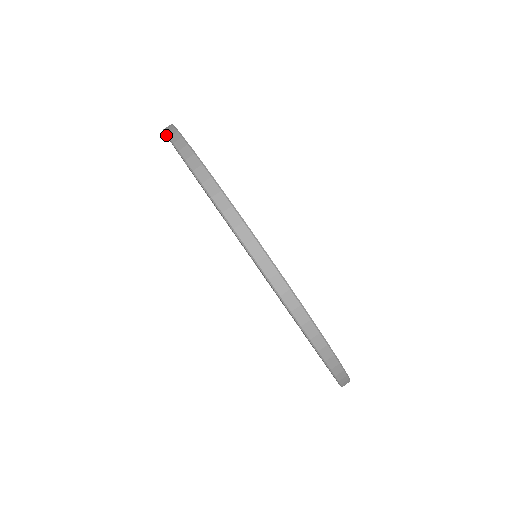
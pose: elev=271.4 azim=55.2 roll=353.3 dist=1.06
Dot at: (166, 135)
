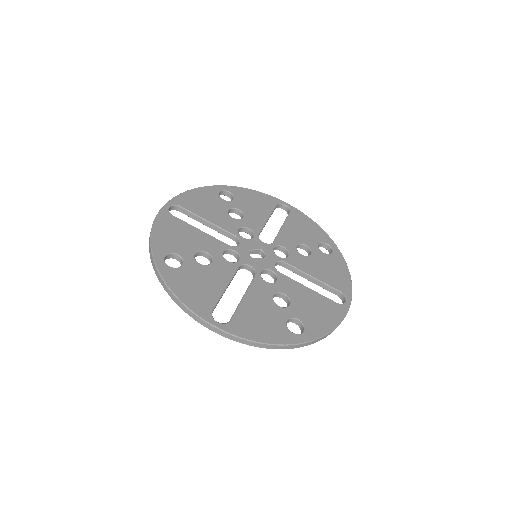
Dot at: occluded
